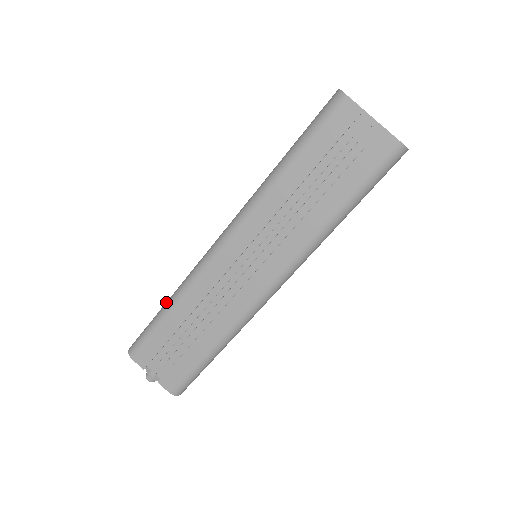
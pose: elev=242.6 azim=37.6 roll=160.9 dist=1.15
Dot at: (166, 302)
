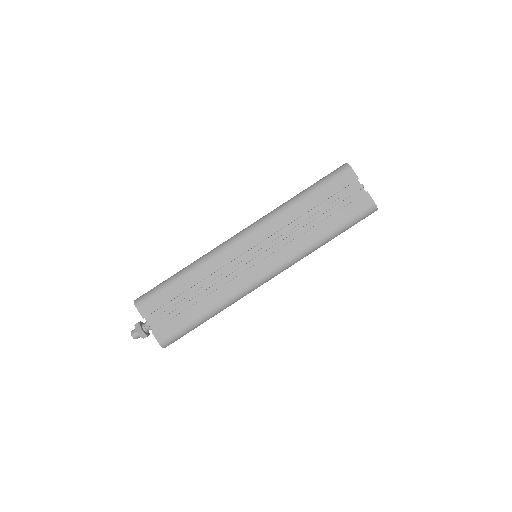
Dot at: (182, 269)
